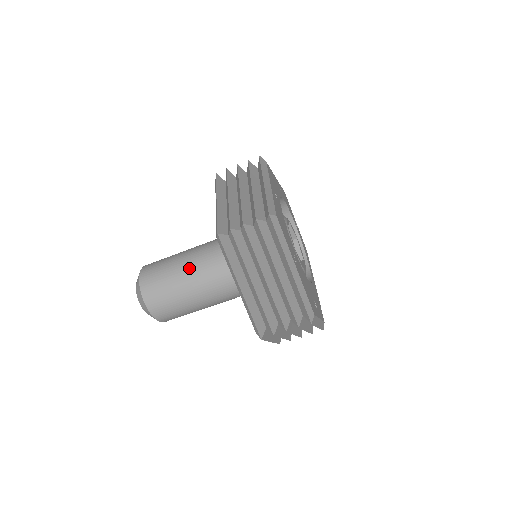
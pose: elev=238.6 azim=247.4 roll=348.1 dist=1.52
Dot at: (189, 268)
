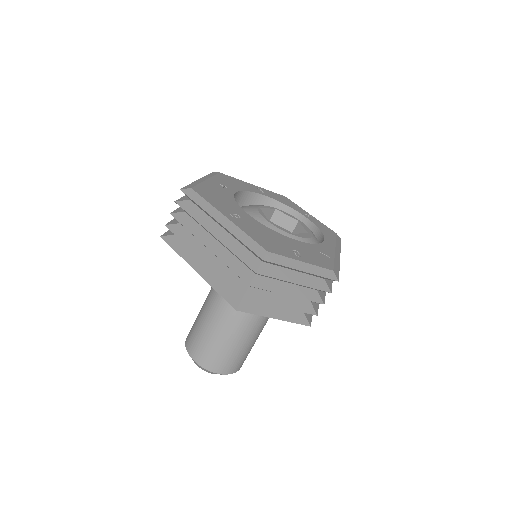
Dot at: (206, 302)
